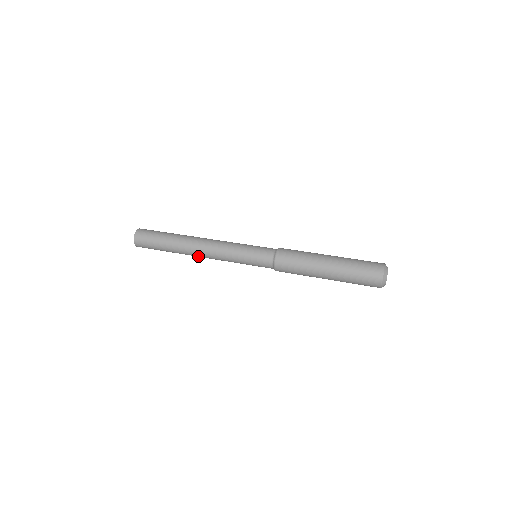
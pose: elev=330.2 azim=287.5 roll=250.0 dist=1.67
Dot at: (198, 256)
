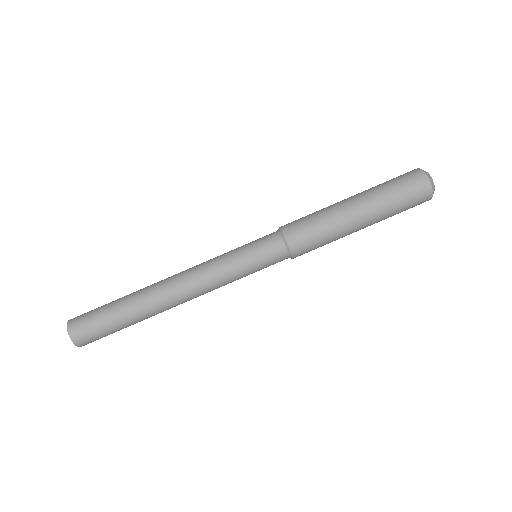
Dot at: occluded
